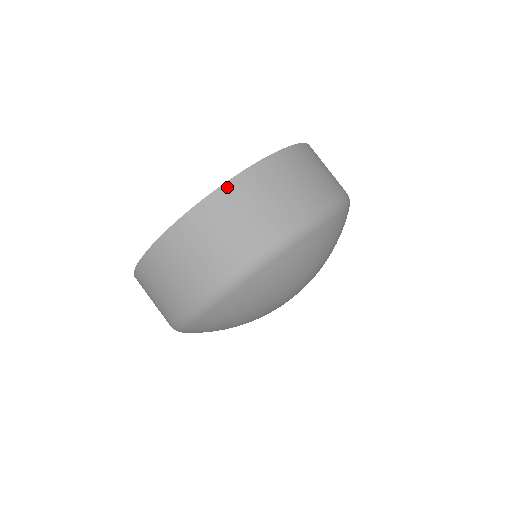
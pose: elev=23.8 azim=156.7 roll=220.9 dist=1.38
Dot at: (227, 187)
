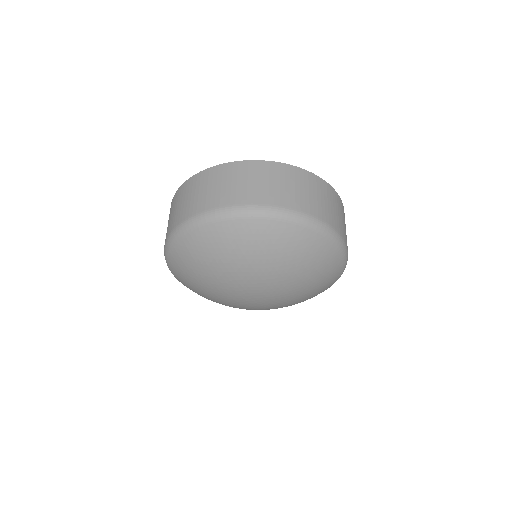
Dot at: (312, 175)
